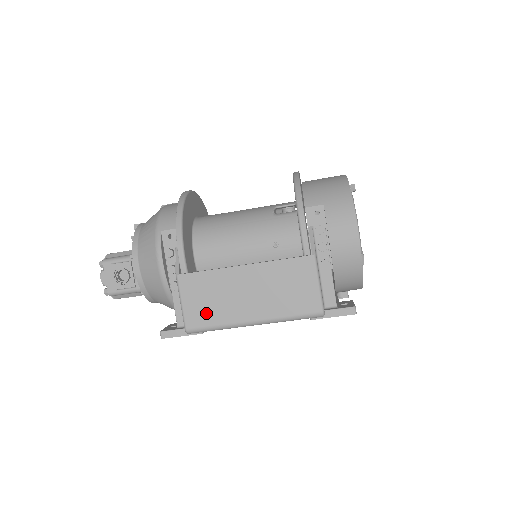
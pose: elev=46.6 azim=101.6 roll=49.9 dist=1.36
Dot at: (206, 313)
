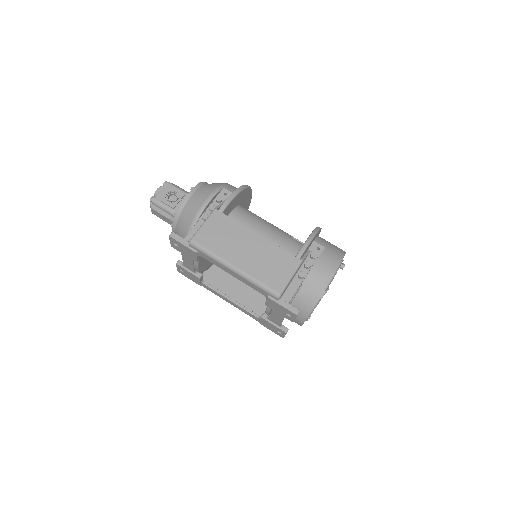
Dot at: (212, 240)
